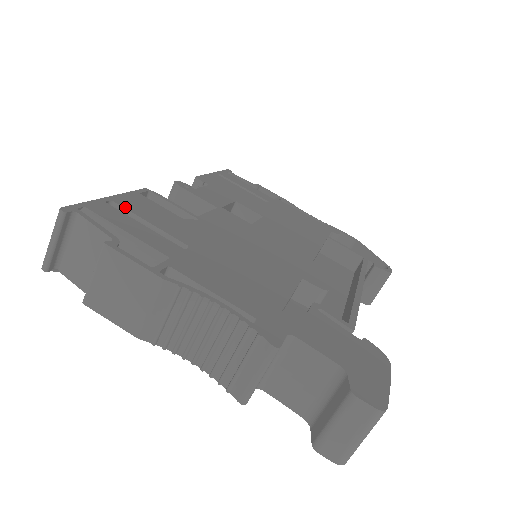
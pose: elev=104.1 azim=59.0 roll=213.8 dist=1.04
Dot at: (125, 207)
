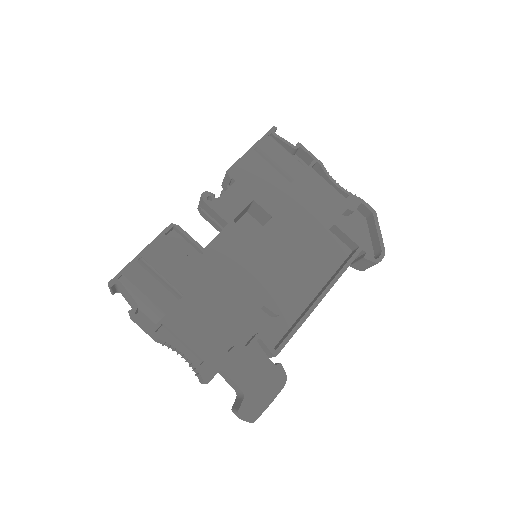
Dot at: (149, 262)
